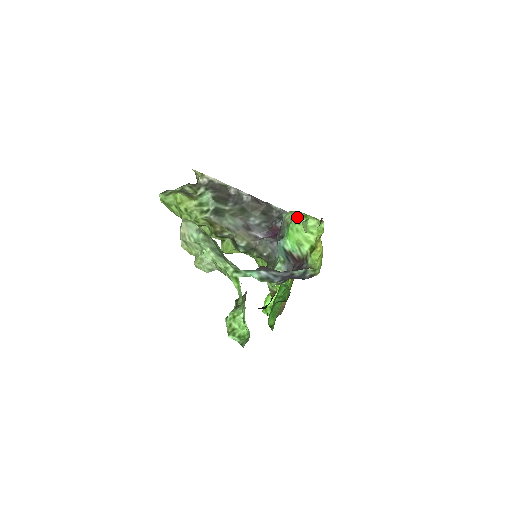
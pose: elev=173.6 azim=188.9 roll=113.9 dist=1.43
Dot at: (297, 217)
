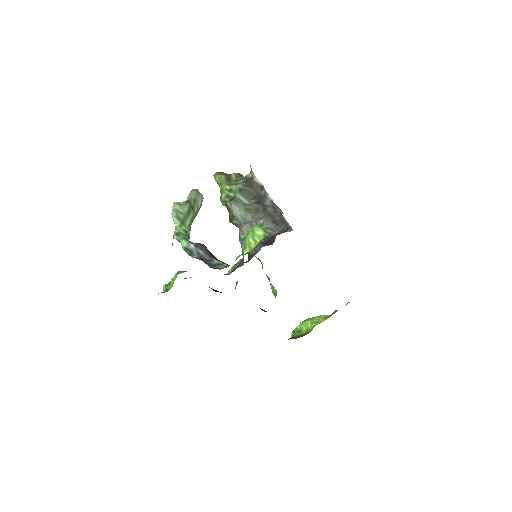
Dot at: (258, 224)
